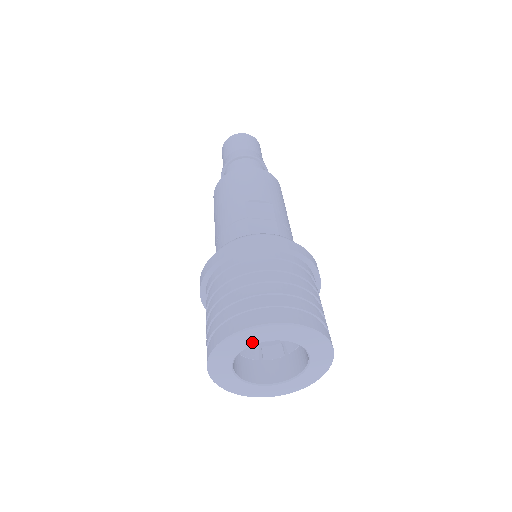
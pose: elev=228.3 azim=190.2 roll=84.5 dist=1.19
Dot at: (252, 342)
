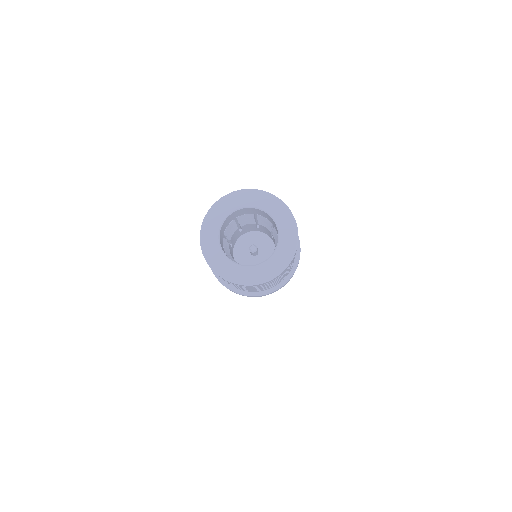
Dot at: (260, 205)
